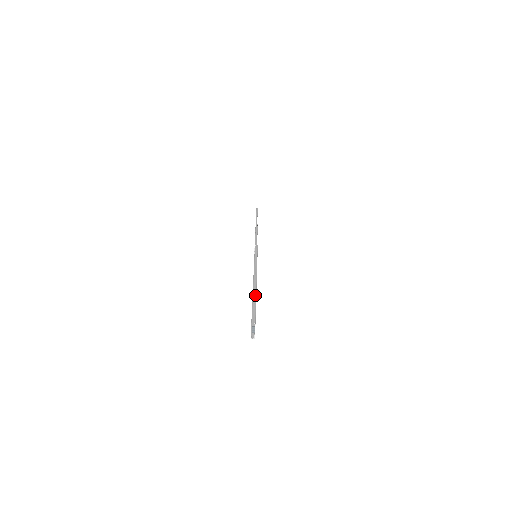
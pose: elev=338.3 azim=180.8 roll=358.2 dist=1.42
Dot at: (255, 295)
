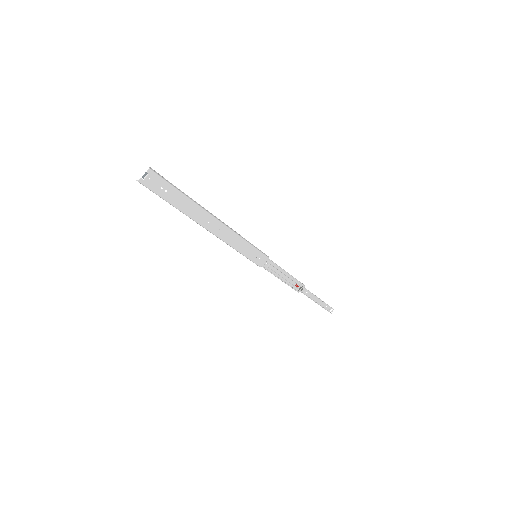
Dot at: (190, 198)
